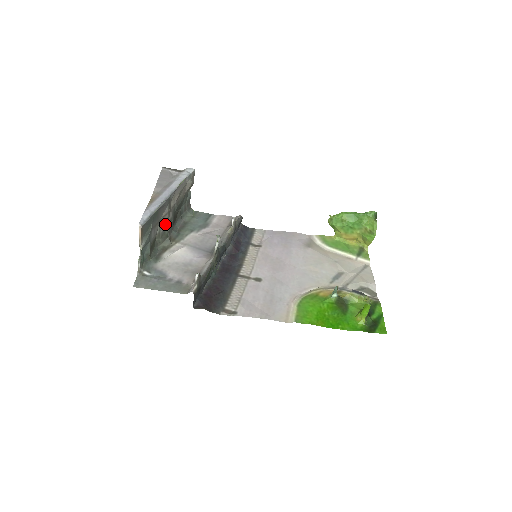
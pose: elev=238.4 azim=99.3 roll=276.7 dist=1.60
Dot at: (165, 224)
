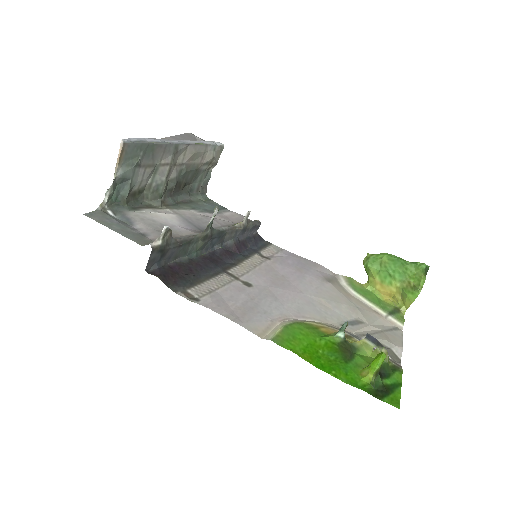
Dot at: (162, 178)
